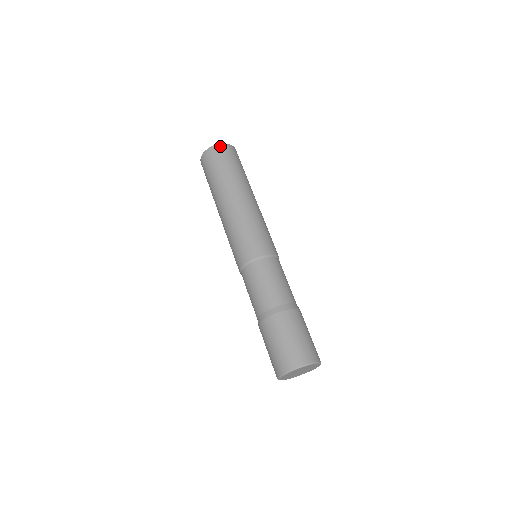
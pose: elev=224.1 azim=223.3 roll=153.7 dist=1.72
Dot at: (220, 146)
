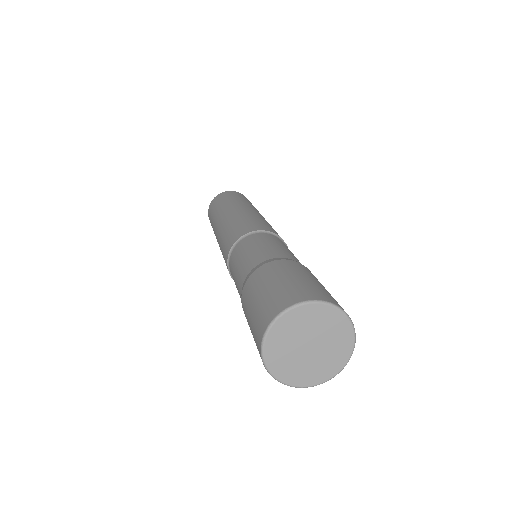
Dot at: (220, 194)
